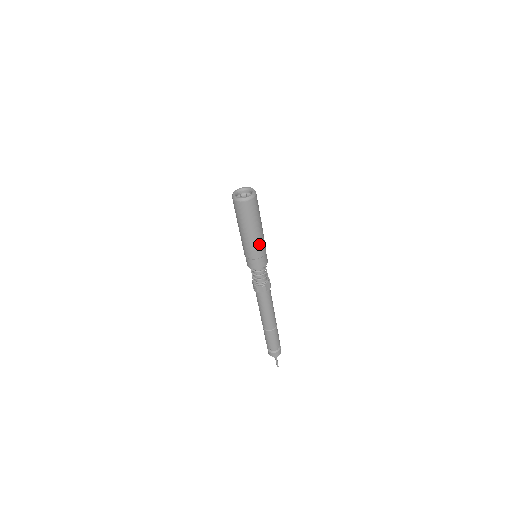
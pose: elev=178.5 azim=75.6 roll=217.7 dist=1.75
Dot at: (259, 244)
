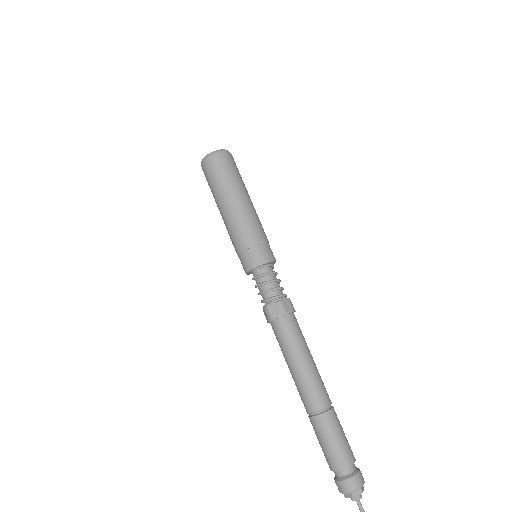
Dot at: (250, 221)
